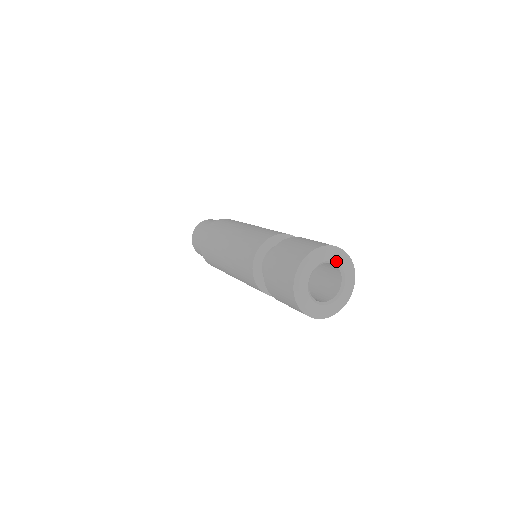
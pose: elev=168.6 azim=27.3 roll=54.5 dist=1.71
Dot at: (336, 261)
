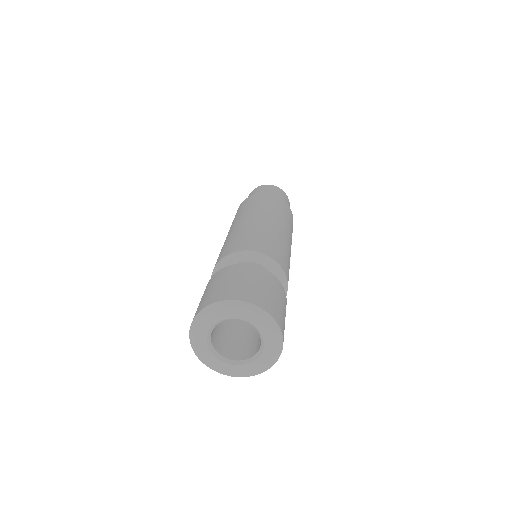
Dot at: (258, 327)
